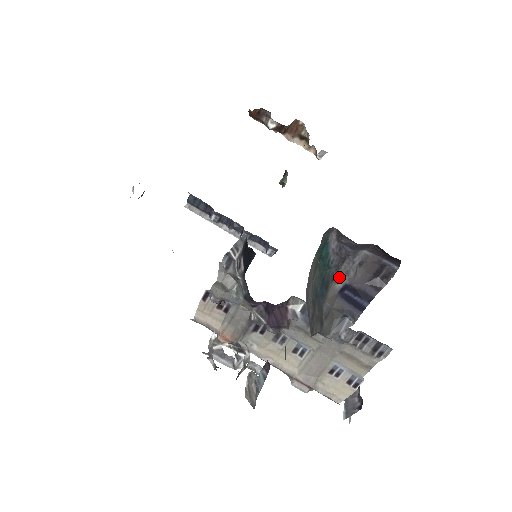
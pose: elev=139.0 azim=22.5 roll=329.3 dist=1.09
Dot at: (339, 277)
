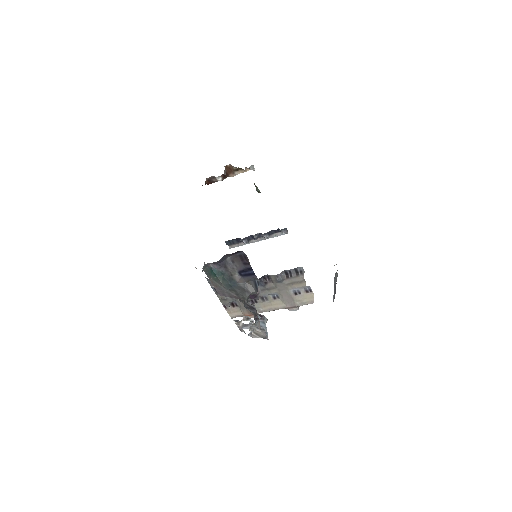
Dot at: (233, 272)
